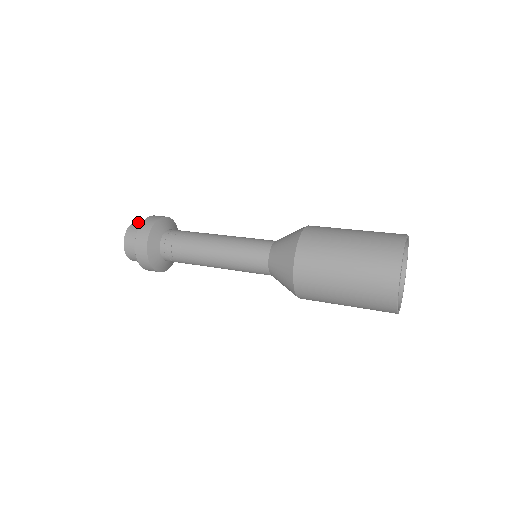
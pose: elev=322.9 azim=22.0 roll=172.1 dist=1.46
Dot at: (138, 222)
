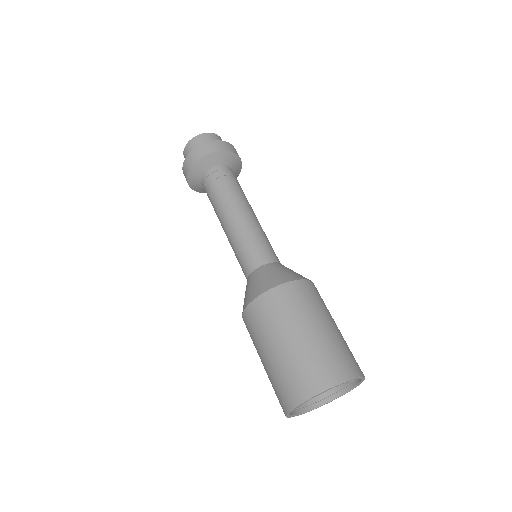
Dot at: (214, 136)
